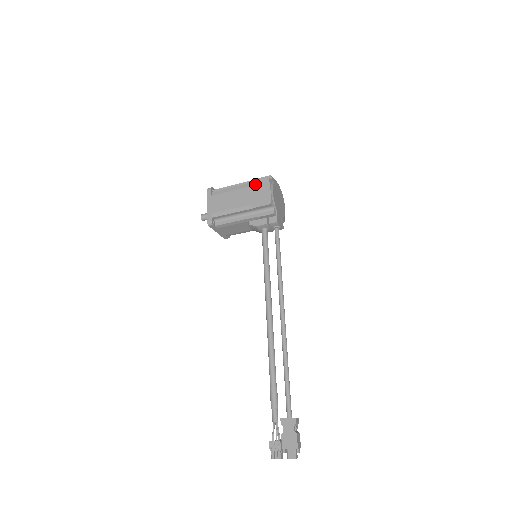
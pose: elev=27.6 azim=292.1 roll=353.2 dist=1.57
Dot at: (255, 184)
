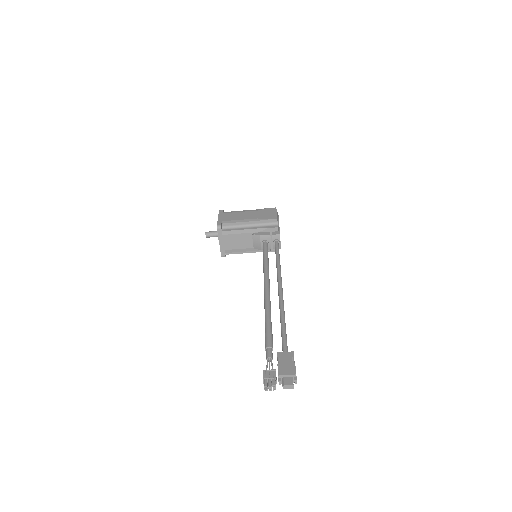
Dot at: (264, 209)
